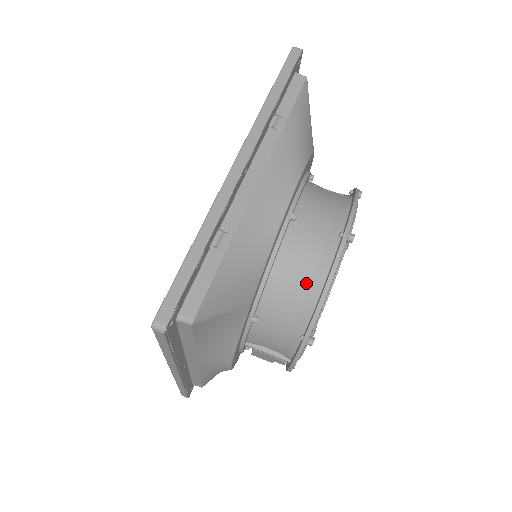
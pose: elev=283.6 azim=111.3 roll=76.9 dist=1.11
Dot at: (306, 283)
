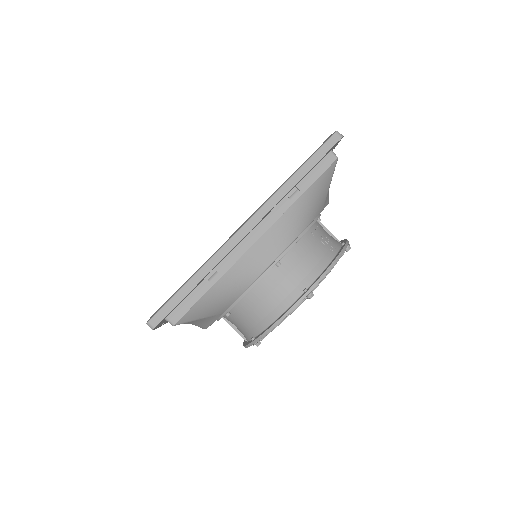
Dot at: (268, 310)
